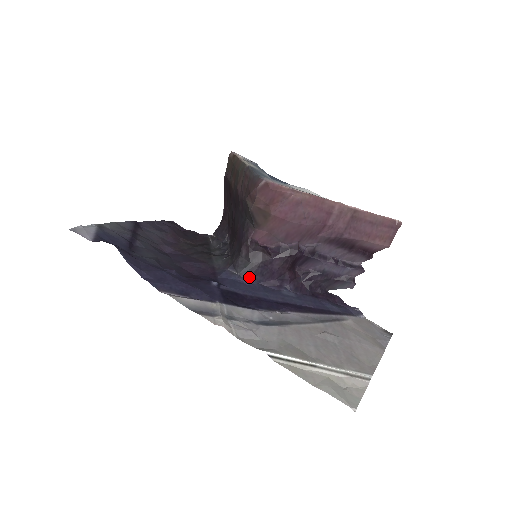
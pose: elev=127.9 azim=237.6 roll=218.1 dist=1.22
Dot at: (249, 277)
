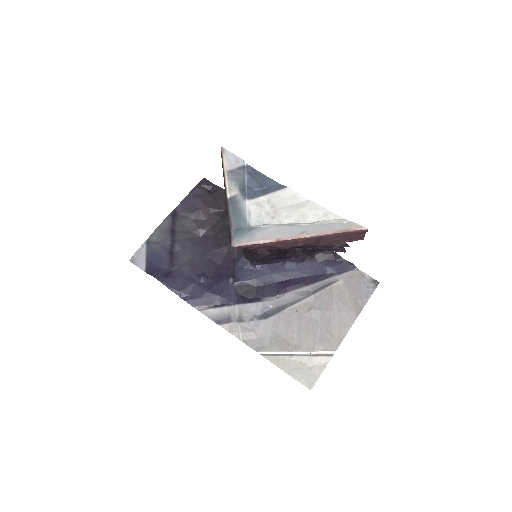
Dot at: (257, 264)
